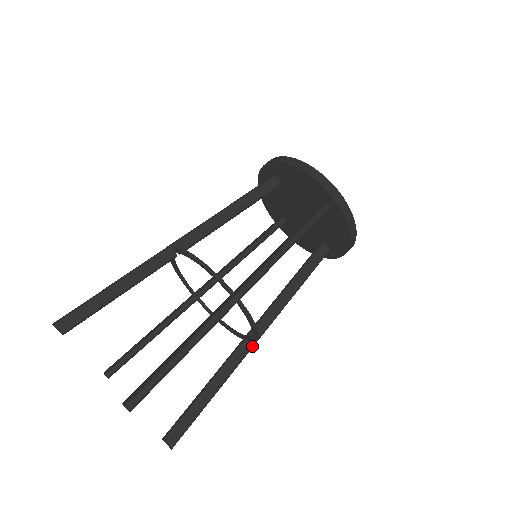
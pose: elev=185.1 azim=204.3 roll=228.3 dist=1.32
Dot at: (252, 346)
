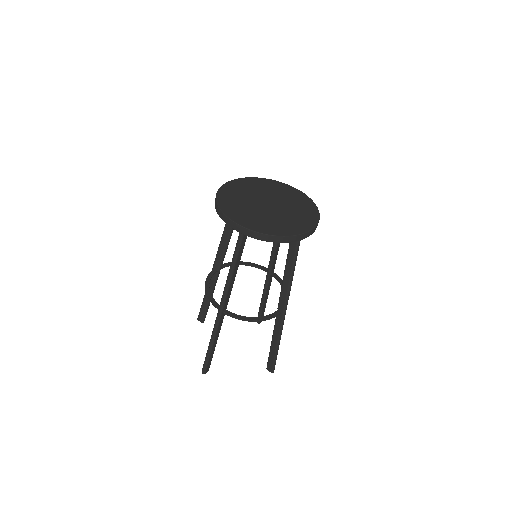
Dot at: (273, 272)
